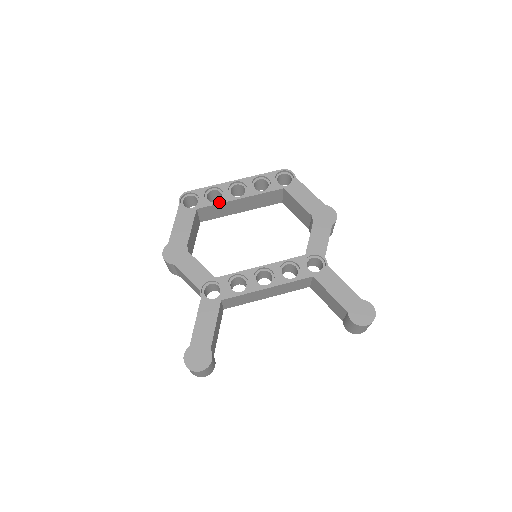
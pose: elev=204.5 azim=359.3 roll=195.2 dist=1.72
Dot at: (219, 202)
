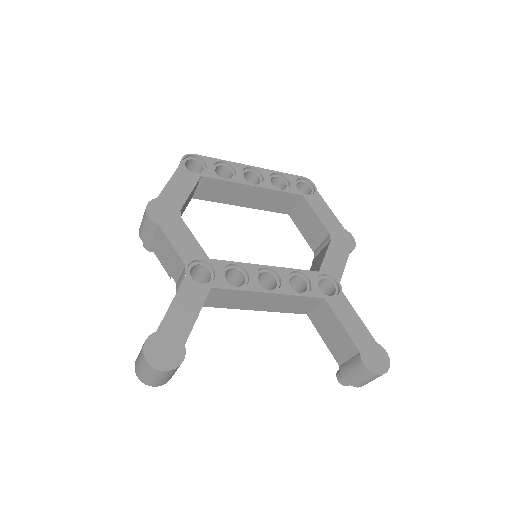
Dot at: (229, 179)
